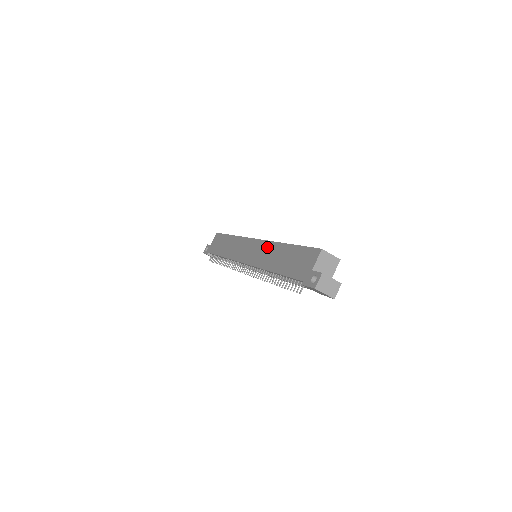
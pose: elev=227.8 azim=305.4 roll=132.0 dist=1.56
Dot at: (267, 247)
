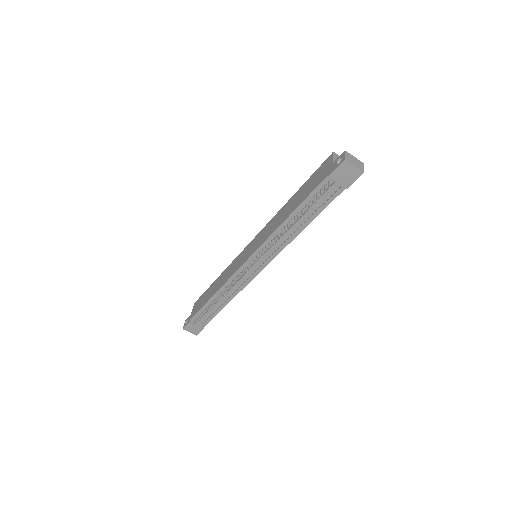
Dot at: (270, 224)
